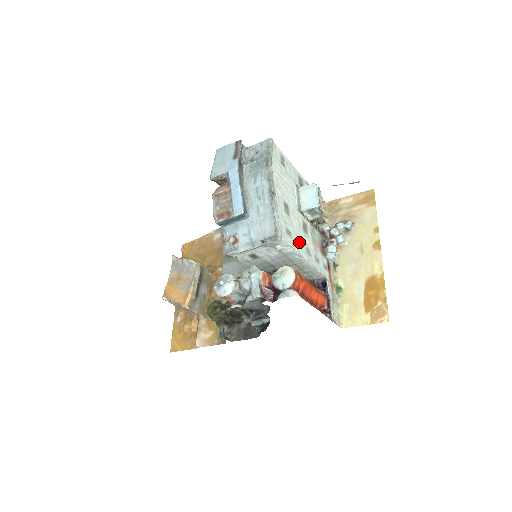
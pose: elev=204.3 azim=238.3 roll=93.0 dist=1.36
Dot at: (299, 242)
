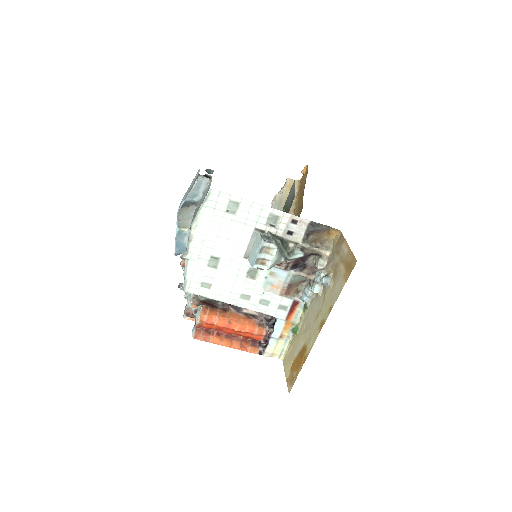
Dot at: (228, 290)
